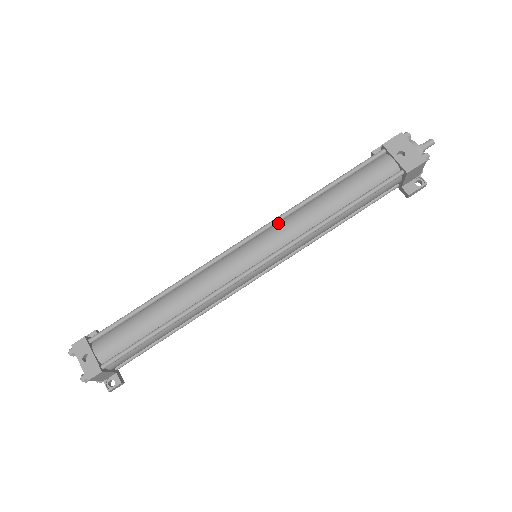
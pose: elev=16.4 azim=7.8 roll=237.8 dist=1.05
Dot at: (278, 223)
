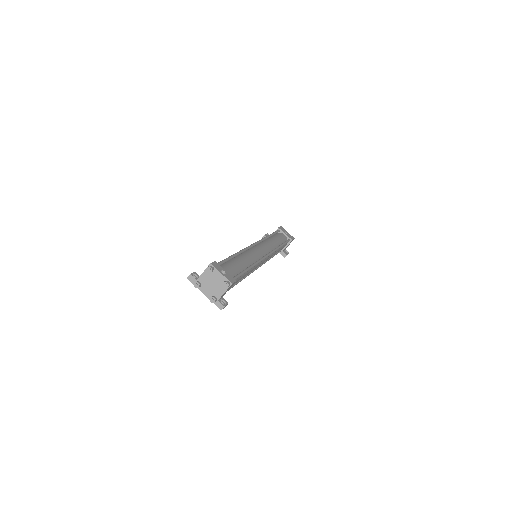
Dot at: (262, 242)
